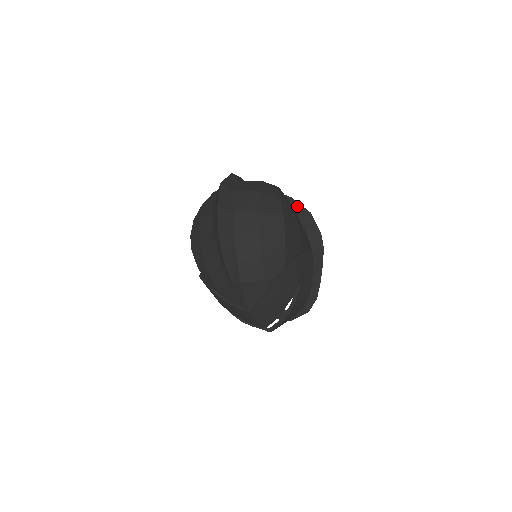
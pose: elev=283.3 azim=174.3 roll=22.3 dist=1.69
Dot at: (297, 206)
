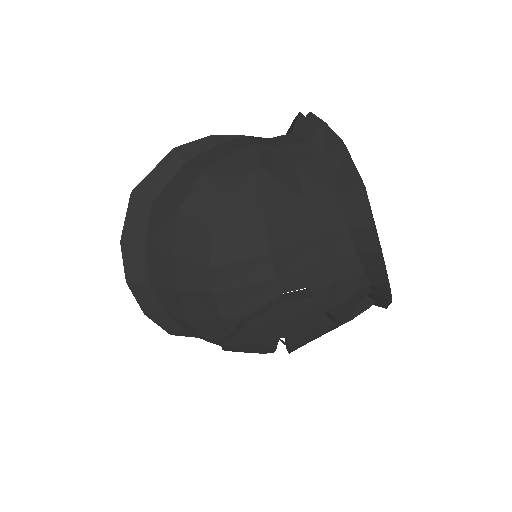
Dot at: (343, 162)
